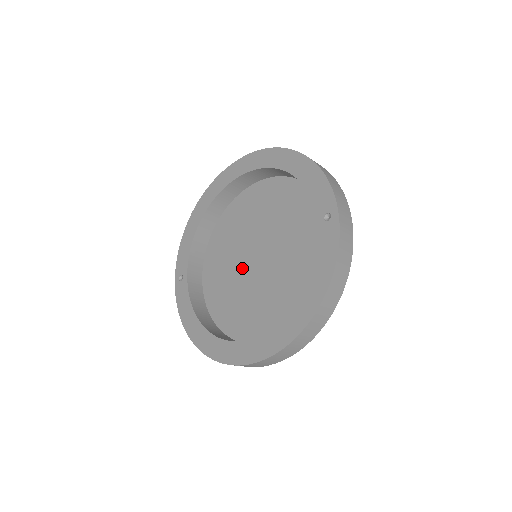
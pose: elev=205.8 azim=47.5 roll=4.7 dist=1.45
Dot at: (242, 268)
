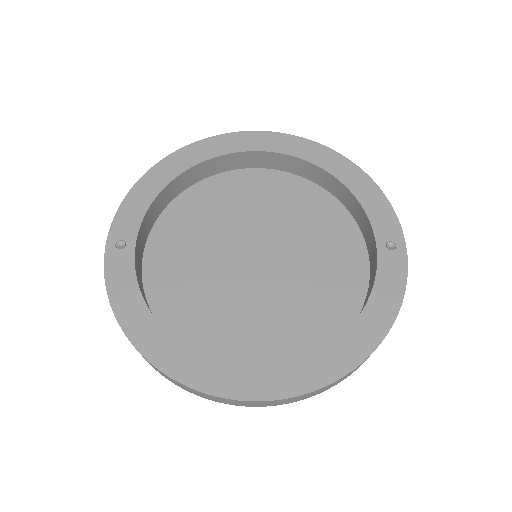
Dot at: (225, 264)
